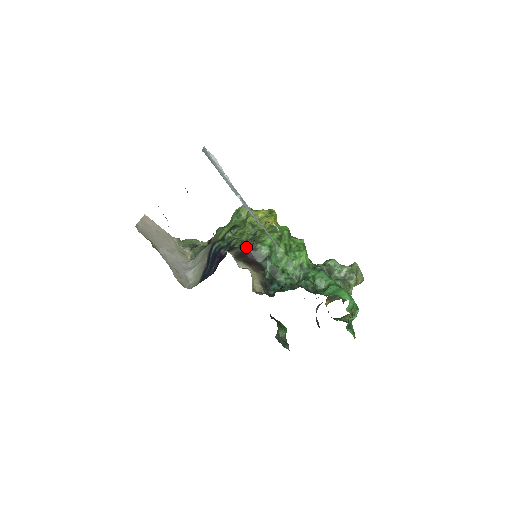
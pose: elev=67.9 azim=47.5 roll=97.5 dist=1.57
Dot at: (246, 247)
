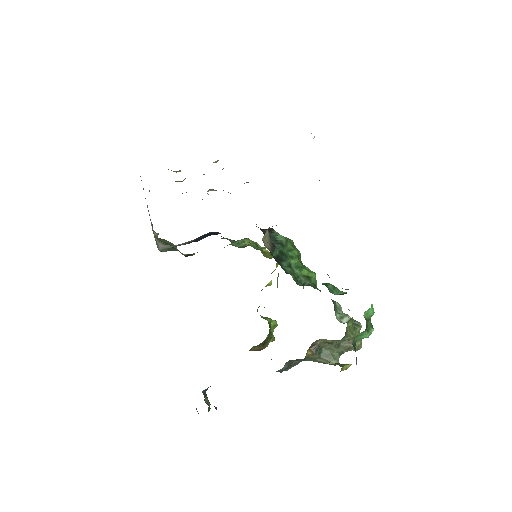
Dot at: (260, 228)
